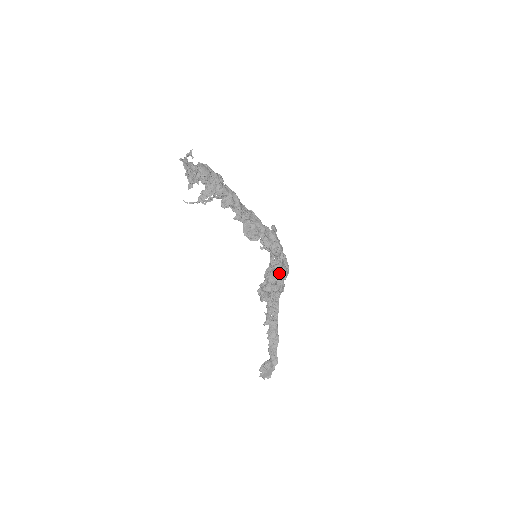
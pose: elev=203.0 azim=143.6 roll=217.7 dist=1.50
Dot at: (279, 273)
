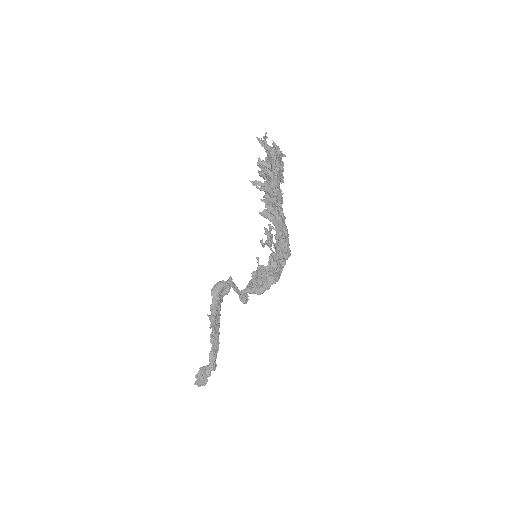
Dot at: (275, 277)
